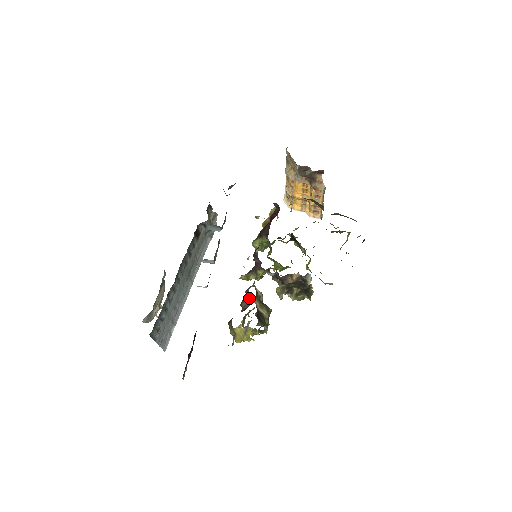
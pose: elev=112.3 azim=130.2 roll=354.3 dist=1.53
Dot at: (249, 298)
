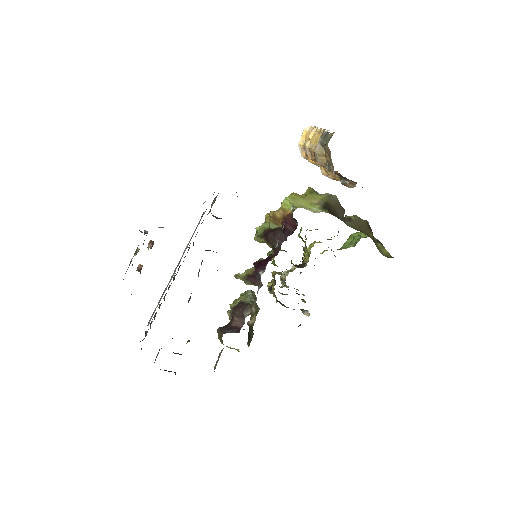
Dot at: (243, 320)
